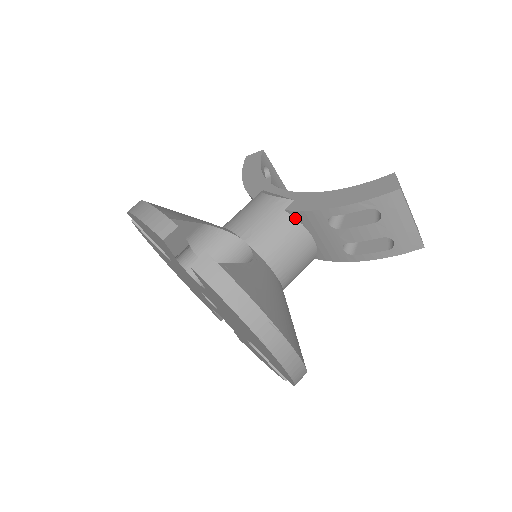
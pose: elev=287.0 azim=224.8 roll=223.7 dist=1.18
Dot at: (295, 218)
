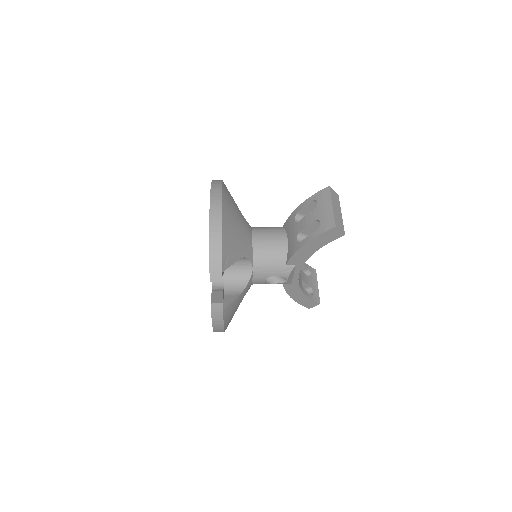
Dot at: (285, 229)
